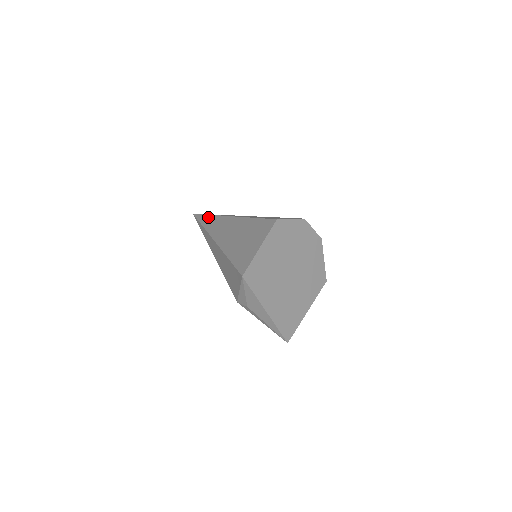
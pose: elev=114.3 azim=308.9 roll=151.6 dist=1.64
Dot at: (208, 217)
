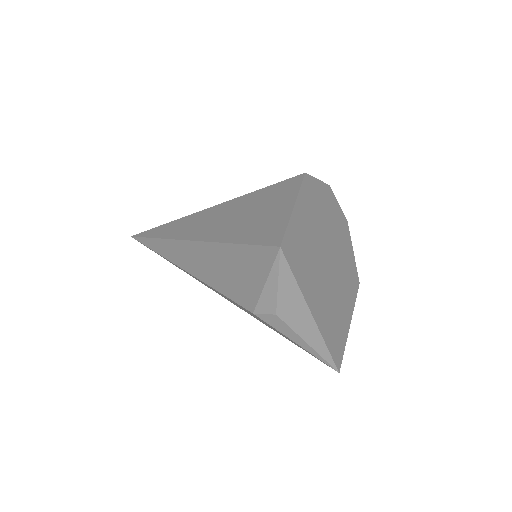
Dot at: (162, 227)
